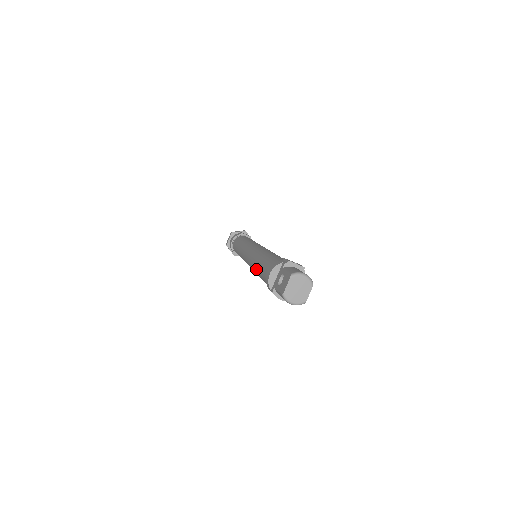
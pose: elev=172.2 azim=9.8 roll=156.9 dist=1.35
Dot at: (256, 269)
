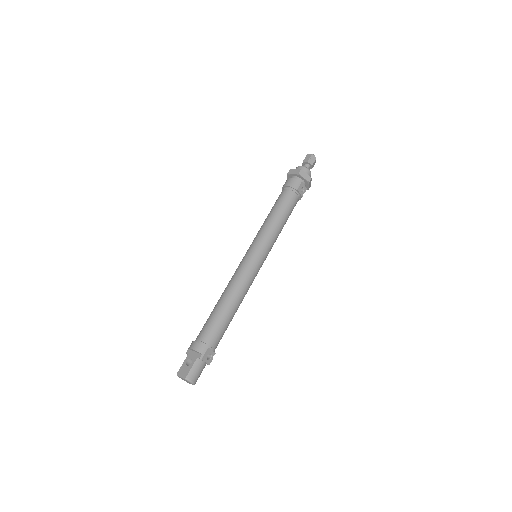
Dot at: (218, 301)
